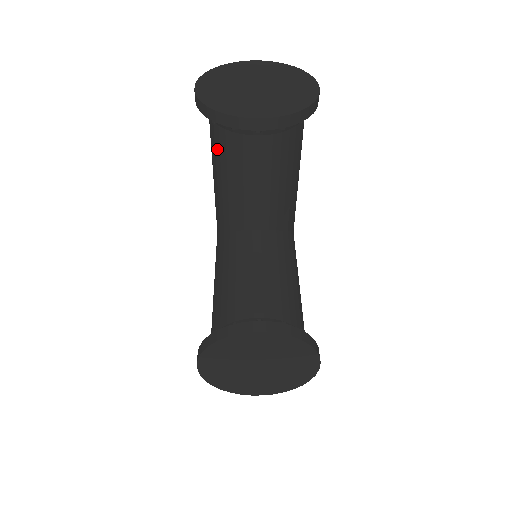
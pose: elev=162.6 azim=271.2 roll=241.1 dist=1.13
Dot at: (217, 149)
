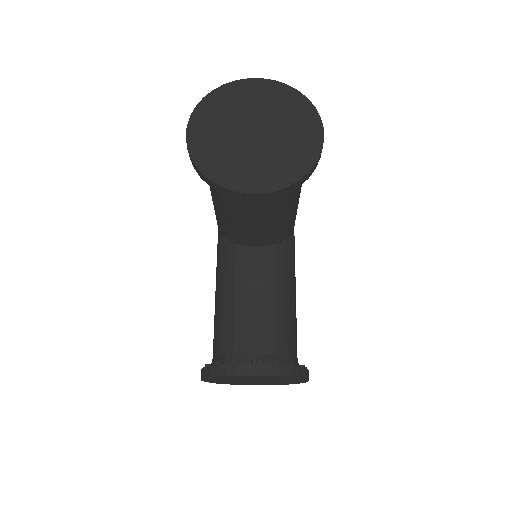
Dot at: (213, 189)
